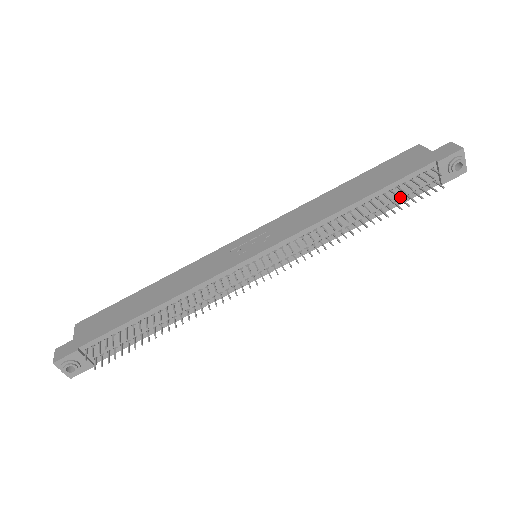
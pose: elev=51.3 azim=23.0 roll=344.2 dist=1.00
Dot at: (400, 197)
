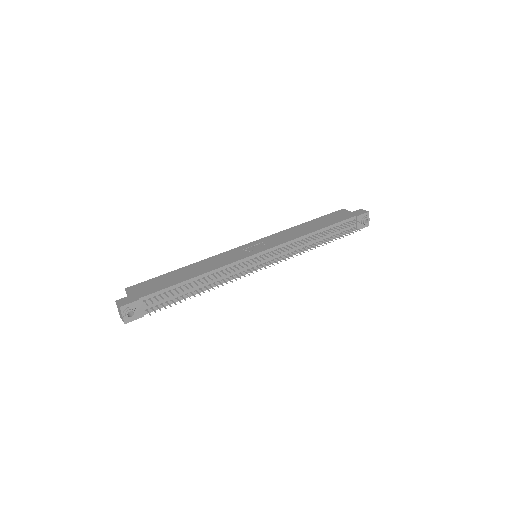
Dot at: (337, 233)
